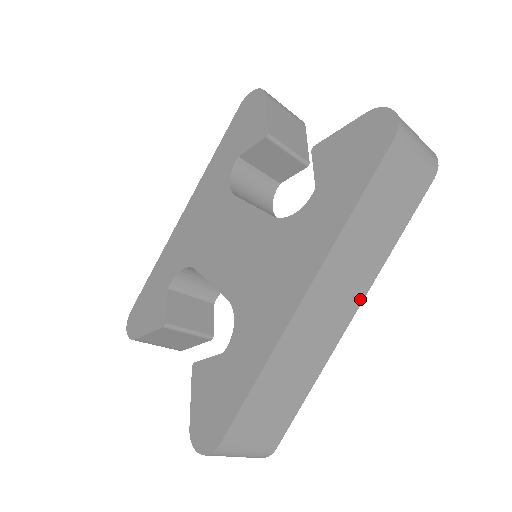
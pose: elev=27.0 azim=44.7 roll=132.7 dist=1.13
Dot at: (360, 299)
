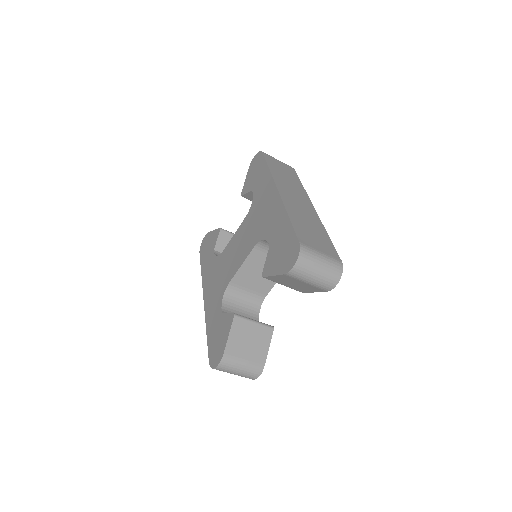
Dot at: (309, 201)
